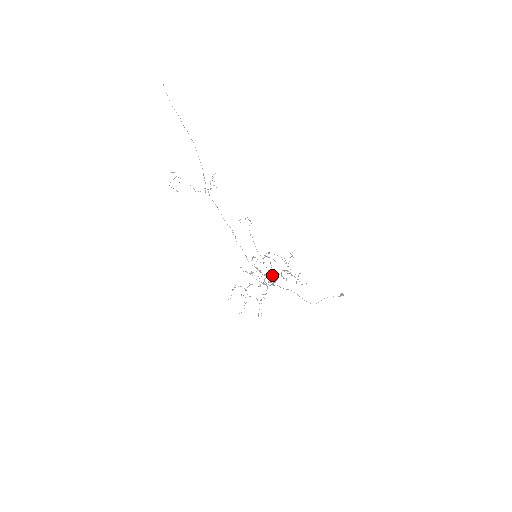
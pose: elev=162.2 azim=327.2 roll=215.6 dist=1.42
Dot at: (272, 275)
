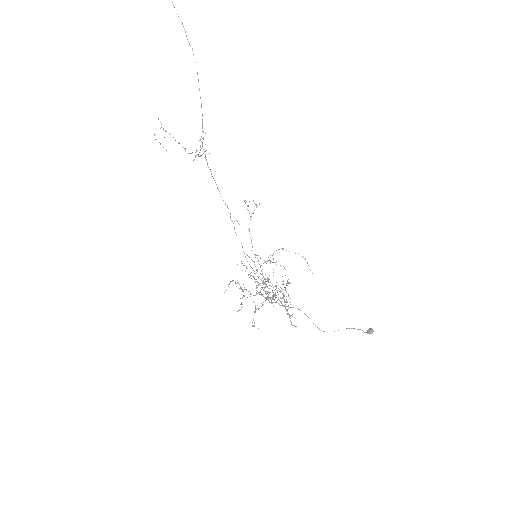
Dot at: occluded
